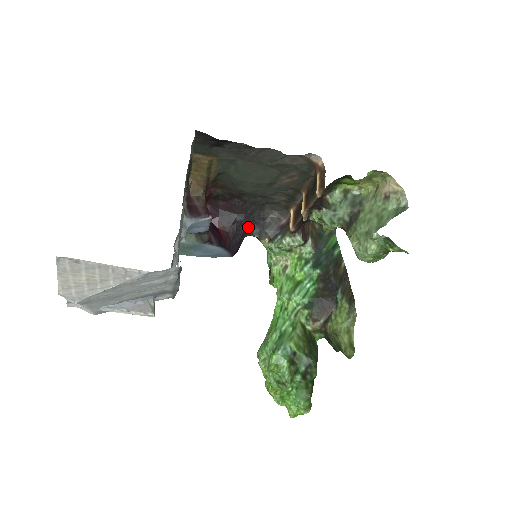
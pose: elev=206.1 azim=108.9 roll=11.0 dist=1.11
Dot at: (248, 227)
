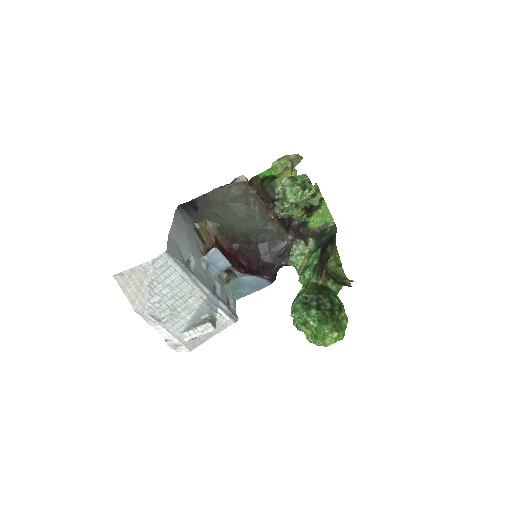
Dot at: (274, 260)
